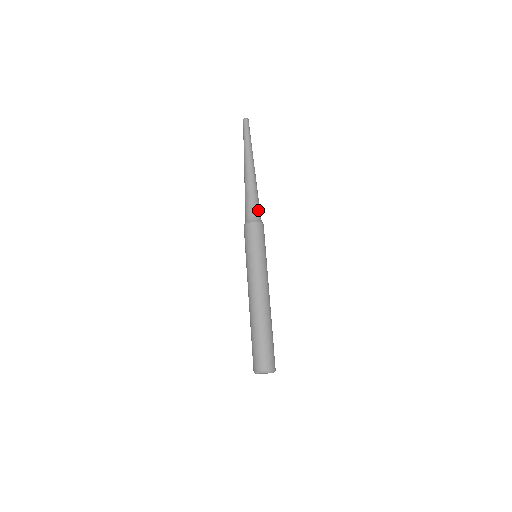
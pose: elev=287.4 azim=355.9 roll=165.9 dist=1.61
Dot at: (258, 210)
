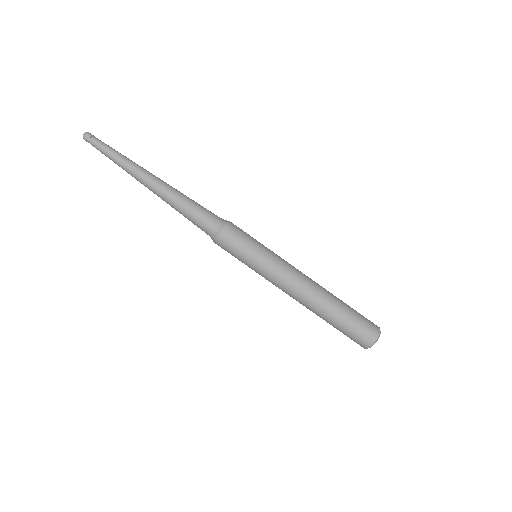
Dot at: (205, 220)
